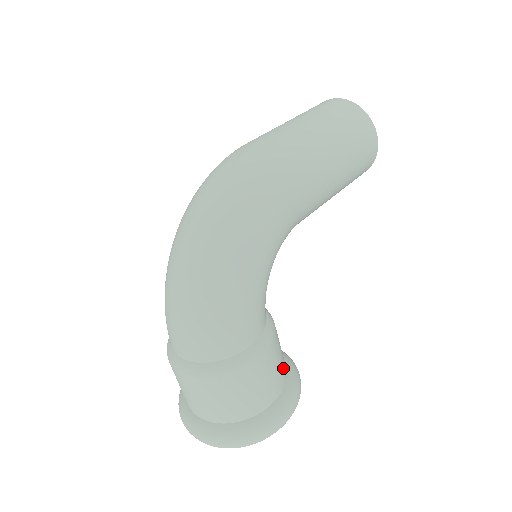
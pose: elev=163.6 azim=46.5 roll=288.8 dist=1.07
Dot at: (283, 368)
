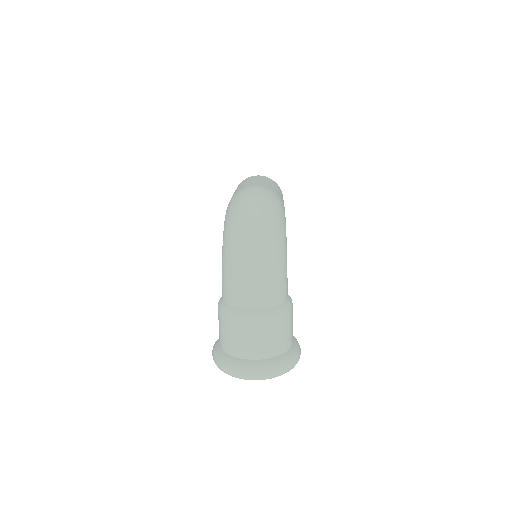
Dot at: occluded
